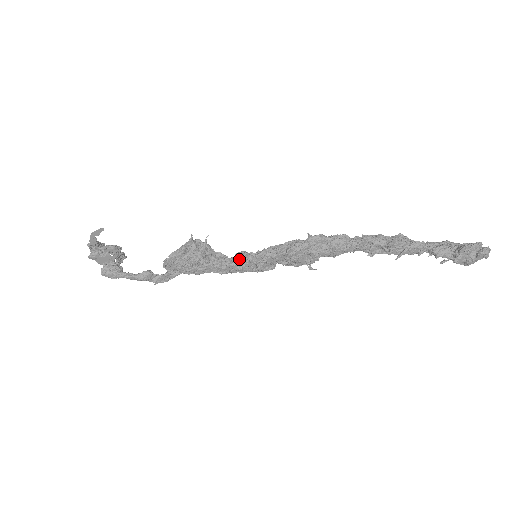
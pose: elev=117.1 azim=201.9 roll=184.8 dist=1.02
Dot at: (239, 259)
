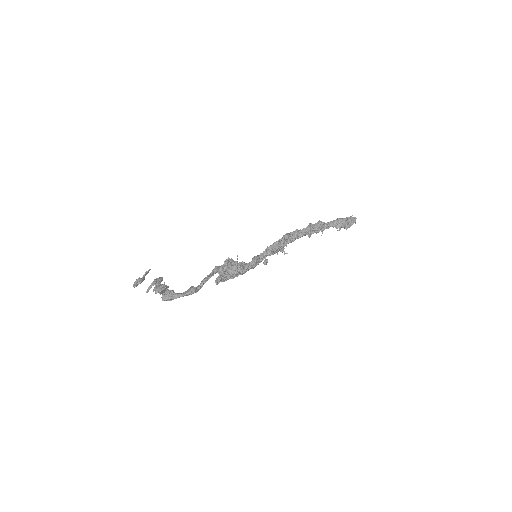
Dot at: occluded
